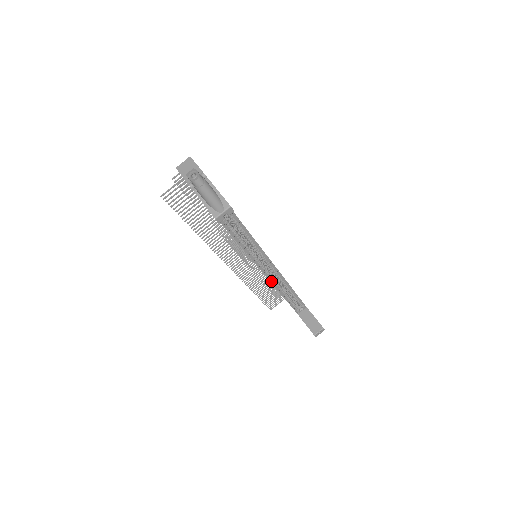
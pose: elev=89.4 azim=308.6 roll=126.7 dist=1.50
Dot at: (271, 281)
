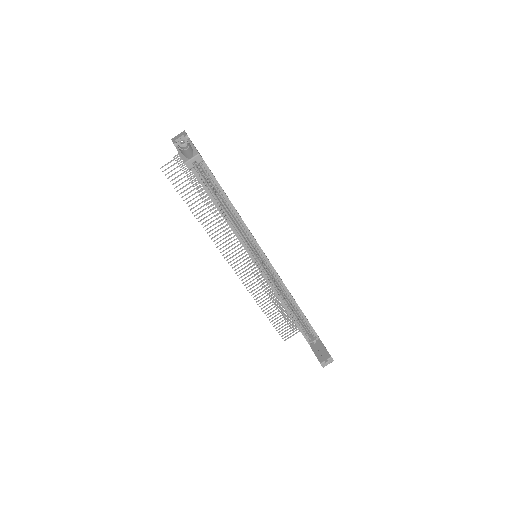
Dot at: (272, 288)
